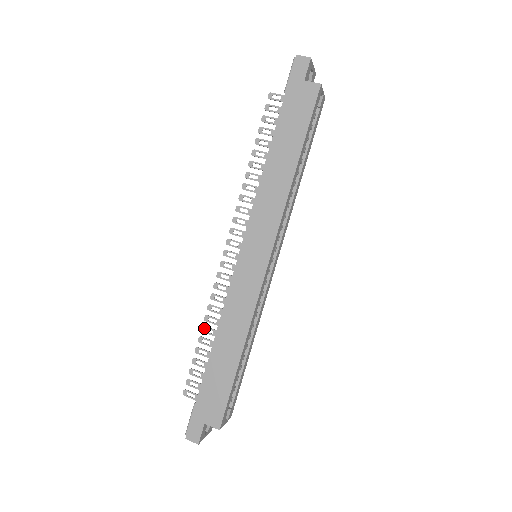
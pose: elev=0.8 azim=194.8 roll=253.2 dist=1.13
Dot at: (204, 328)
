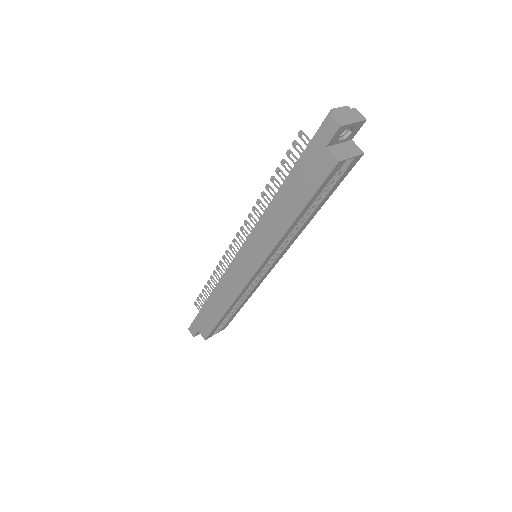
Dot at: (212, 277)
